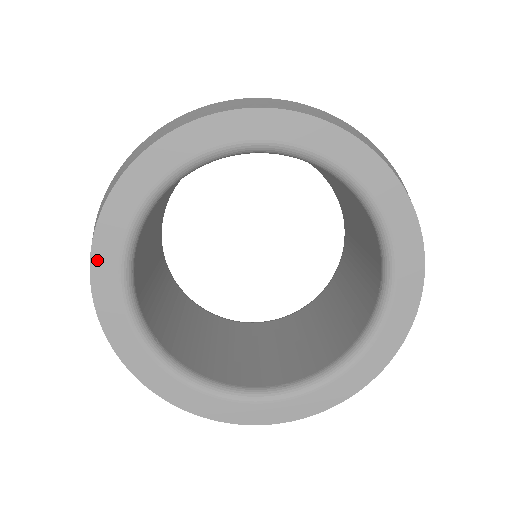
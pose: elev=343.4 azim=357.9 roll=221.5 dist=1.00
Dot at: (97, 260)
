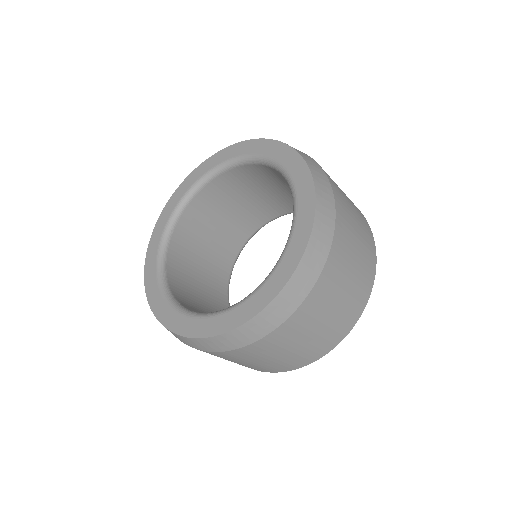
Dot at: (191, 176)
